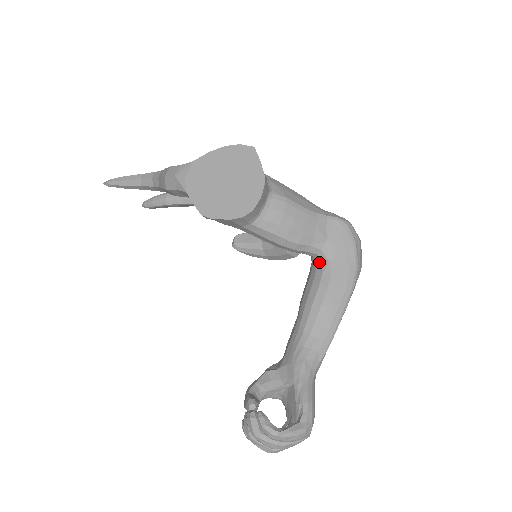
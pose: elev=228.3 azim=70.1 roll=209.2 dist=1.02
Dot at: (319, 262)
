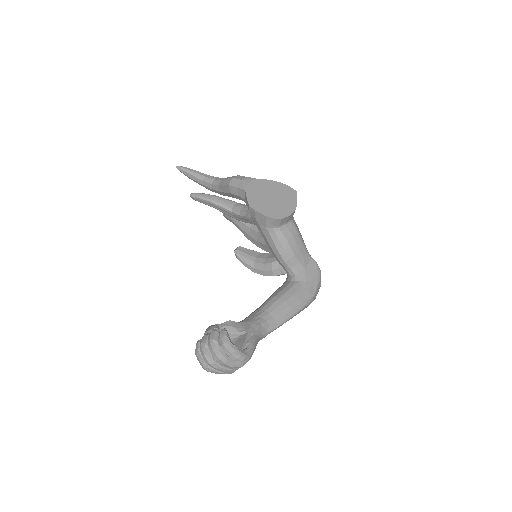
Dot at: (293, 279)
